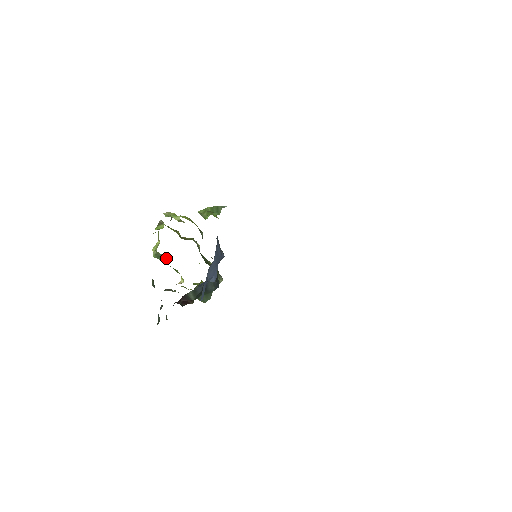
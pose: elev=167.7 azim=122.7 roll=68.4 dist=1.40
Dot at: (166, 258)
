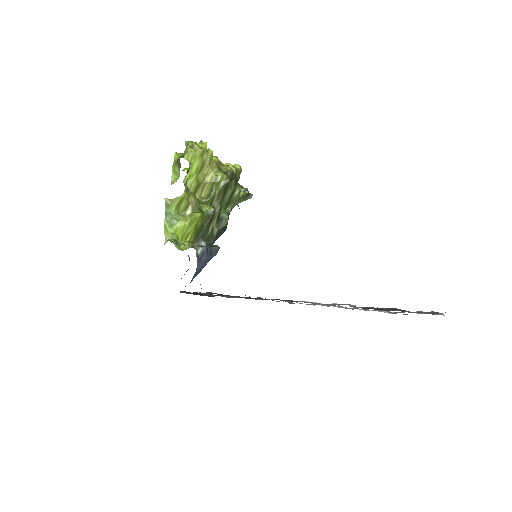
Dot at: occluded
